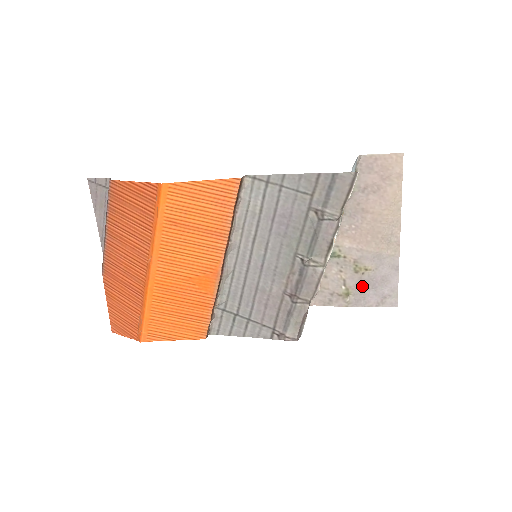
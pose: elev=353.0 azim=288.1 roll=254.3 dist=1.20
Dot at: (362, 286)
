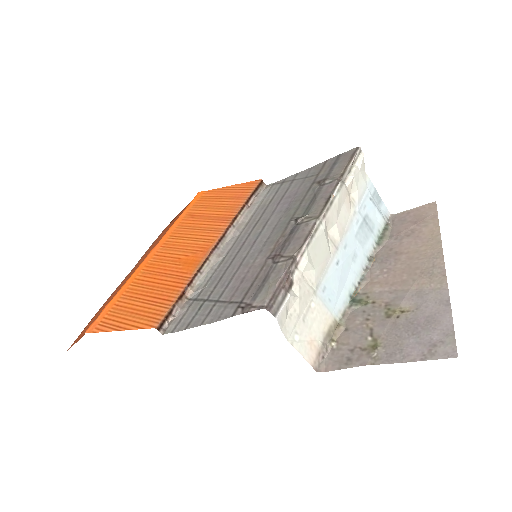
Dot at: (397, 334)
